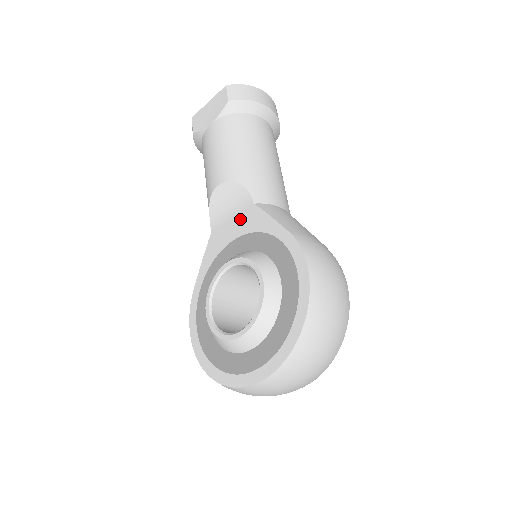
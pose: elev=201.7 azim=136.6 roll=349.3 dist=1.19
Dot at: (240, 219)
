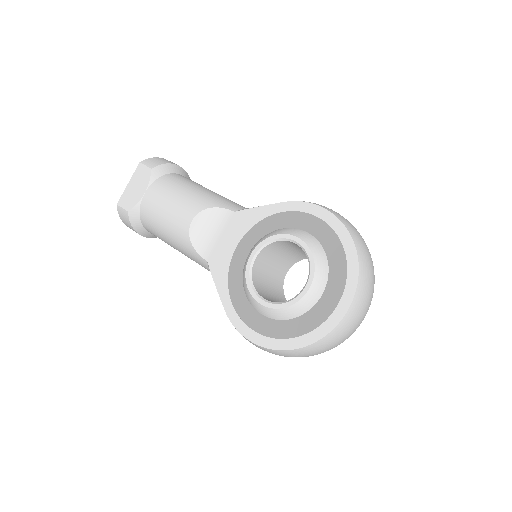
Dot at: (230, 230)
